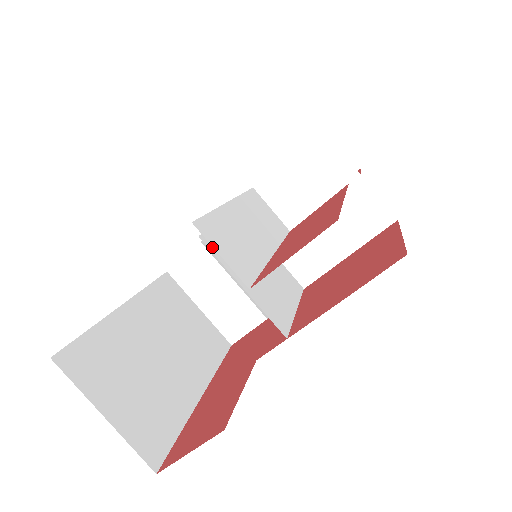
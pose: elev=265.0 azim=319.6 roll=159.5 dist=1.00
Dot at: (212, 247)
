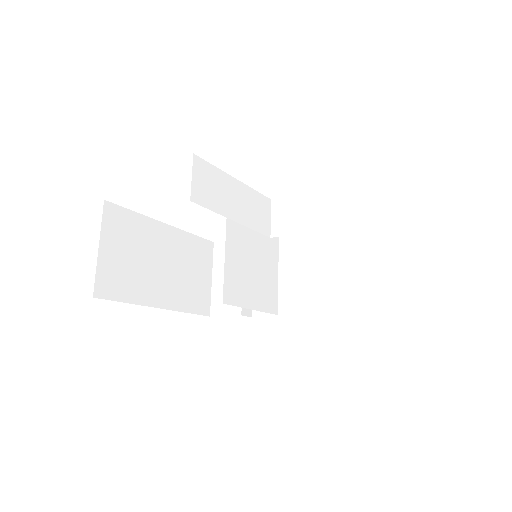
Dot at: (230, 222)
